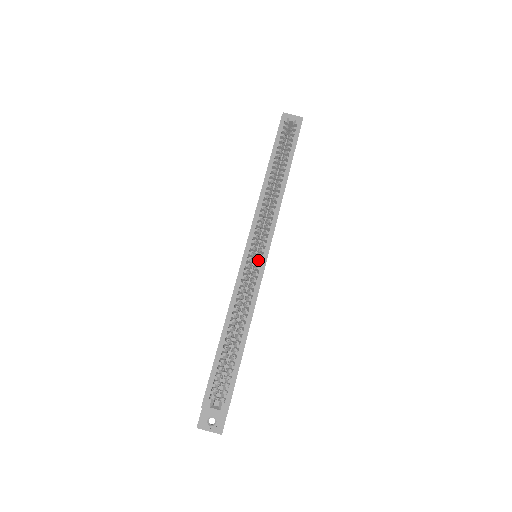
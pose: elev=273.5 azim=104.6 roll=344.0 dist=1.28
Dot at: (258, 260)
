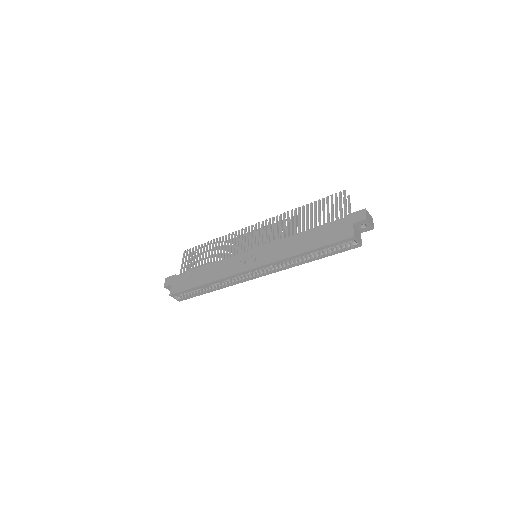
Dot at: occluded
